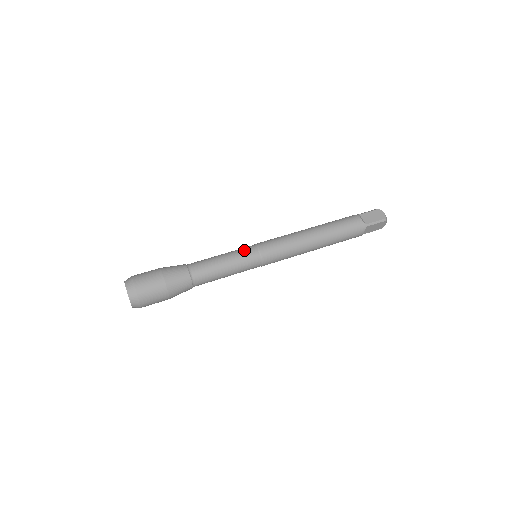
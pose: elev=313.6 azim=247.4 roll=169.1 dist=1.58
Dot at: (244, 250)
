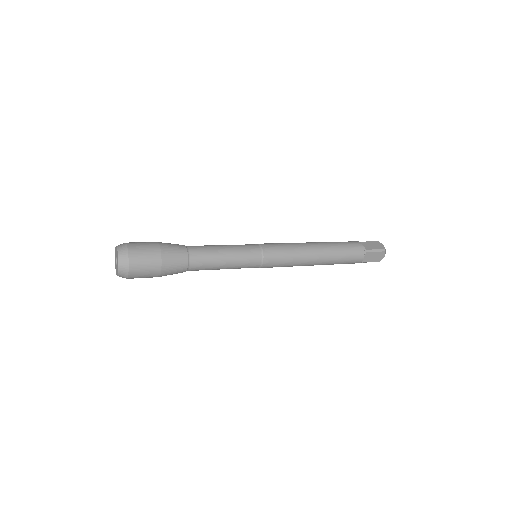
Dot at: (246, 245)
